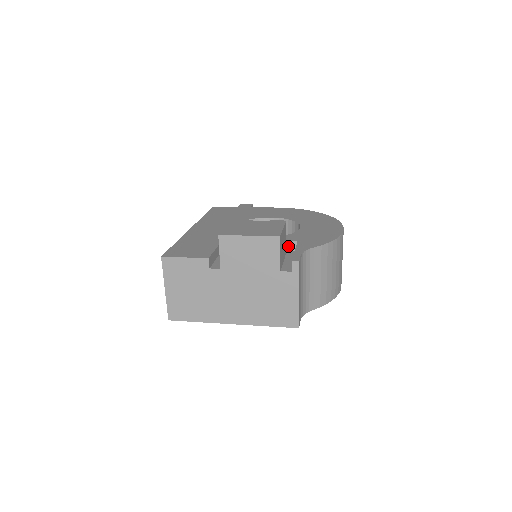
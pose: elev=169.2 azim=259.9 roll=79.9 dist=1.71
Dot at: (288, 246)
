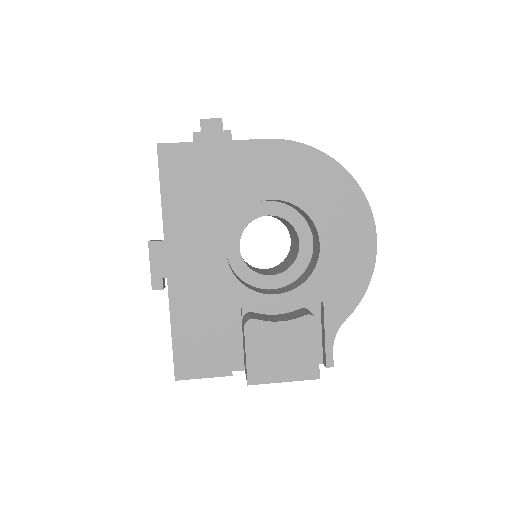
Dot at: (310, 301)
